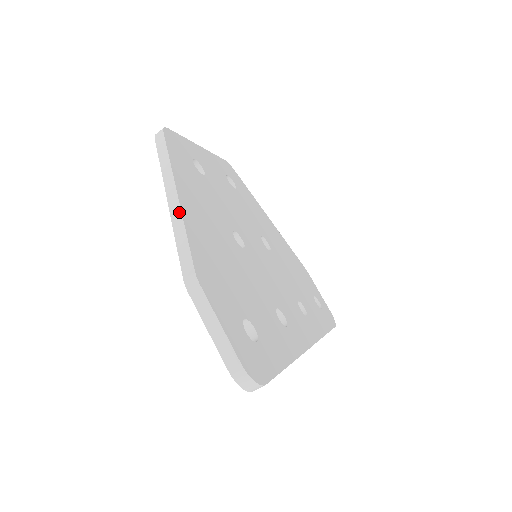
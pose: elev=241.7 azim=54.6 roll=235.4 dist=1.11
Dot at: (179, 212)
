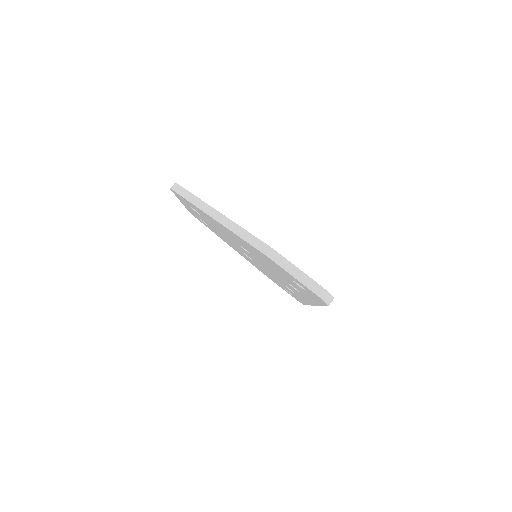
Dot at: (232, 222)
